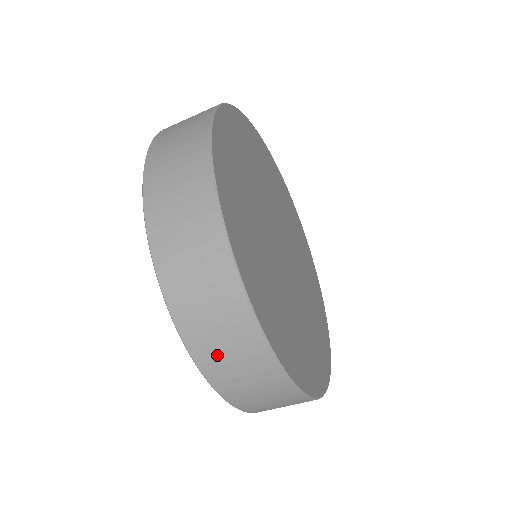
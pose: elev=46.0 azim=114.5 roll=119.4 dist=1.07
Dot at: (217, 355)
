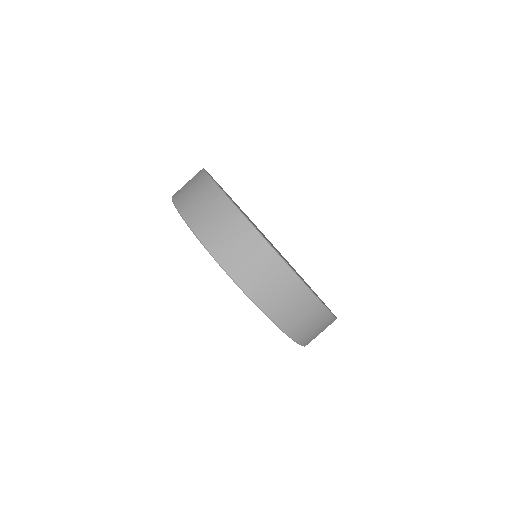
Dot at: (182, 188)
